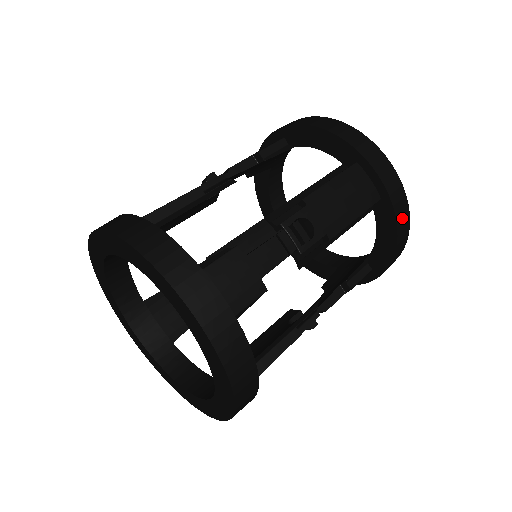
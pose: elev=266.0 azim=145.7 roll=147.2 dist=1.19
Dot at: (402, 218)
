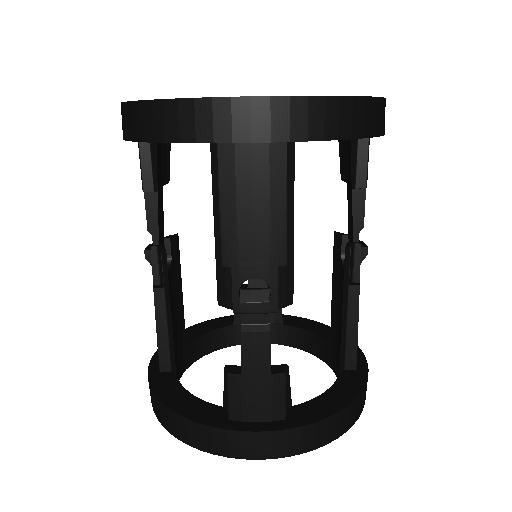
Dot at: (334, 121)
